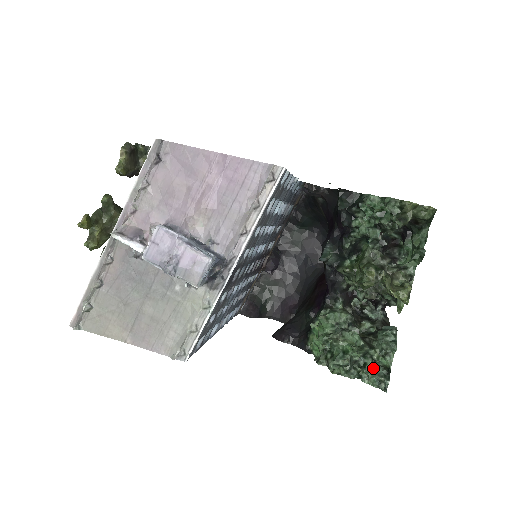
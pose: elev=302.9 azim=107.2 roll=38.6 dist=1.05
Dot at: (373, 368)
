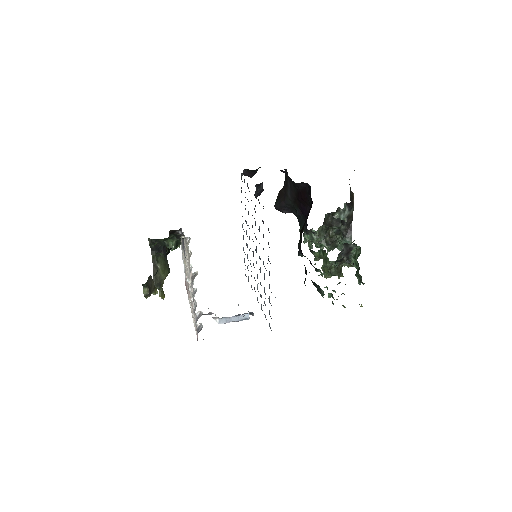
Dot at: (337, 248)
